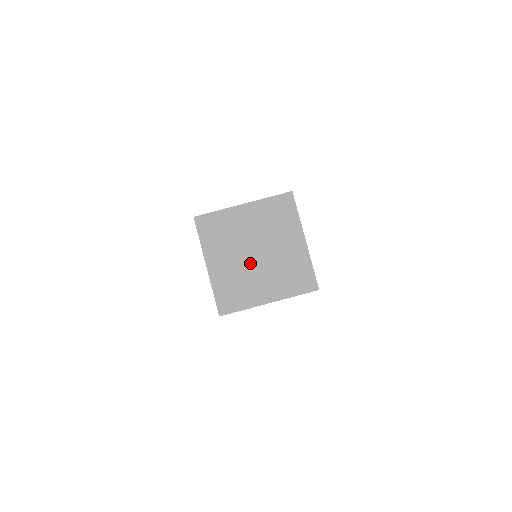
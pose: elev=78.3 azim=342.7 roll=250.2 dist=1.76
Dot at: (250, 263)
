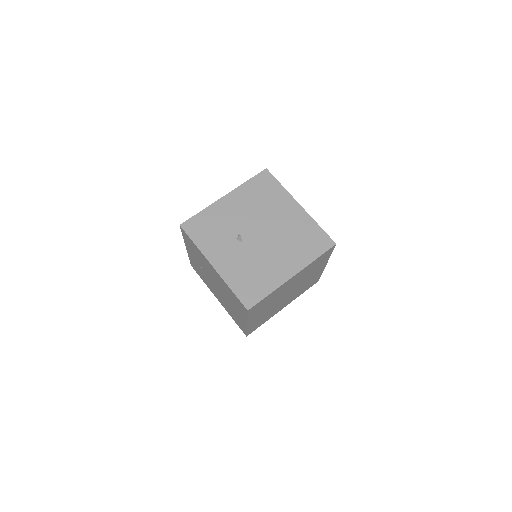
Dot at: (281, 301)
